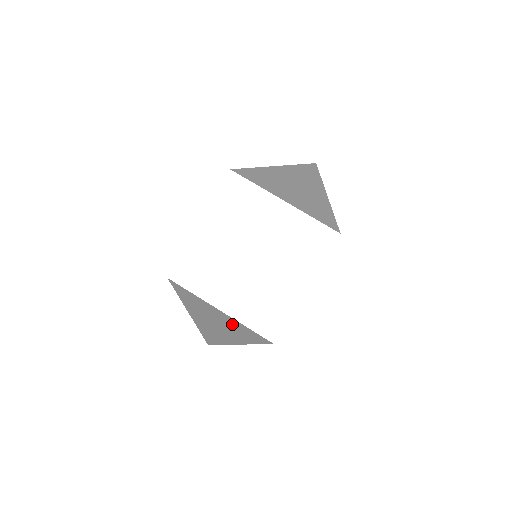
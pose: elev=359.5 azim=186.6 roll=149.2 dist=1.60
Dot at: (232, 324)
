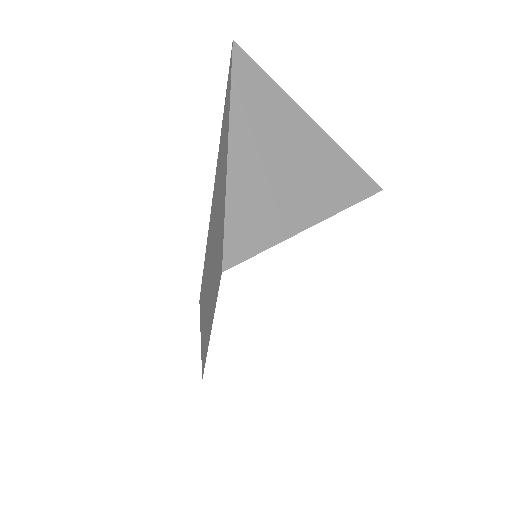
Dot at: occluded
